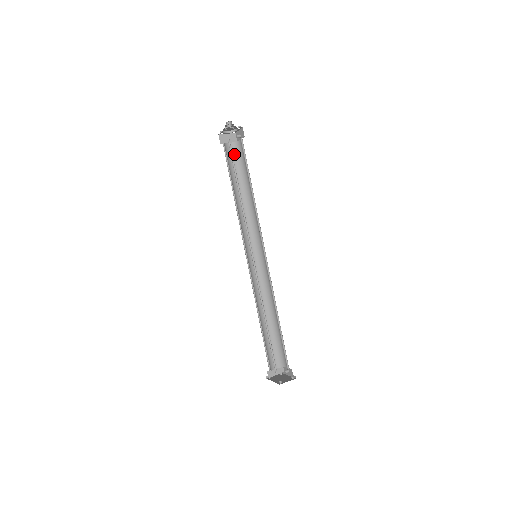
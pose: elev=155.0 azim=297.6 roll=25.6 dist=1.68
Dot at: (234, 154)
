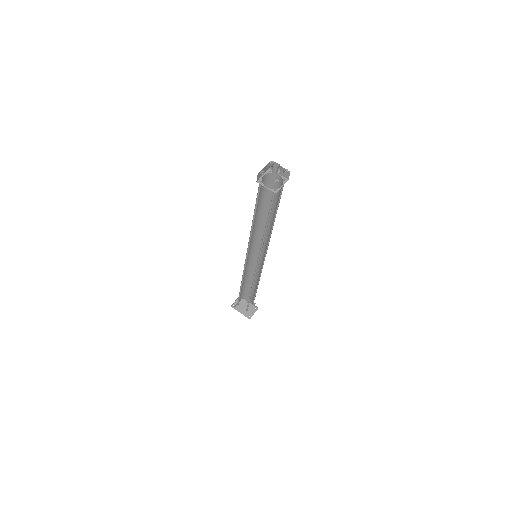
Dot at: (264, 183)
